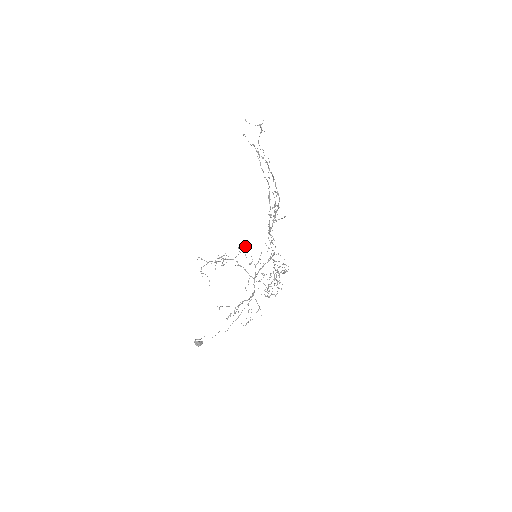
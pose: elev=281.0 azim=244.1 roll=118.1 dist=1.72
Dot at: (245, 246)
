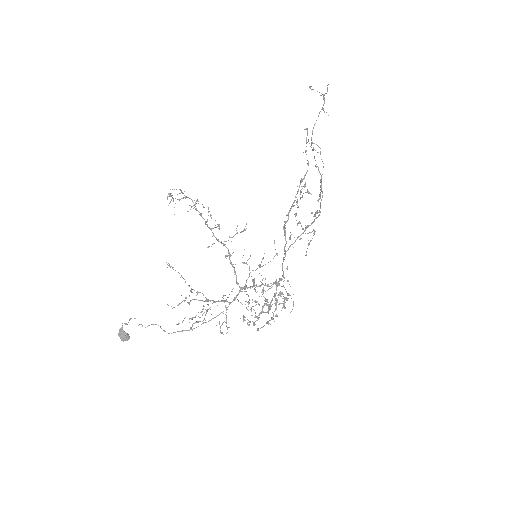
Dot at: occluded
